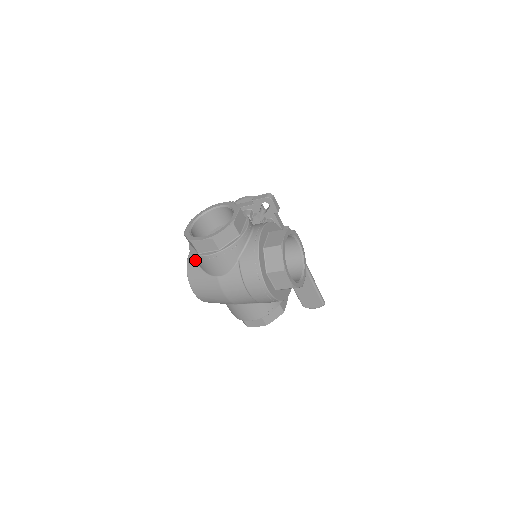
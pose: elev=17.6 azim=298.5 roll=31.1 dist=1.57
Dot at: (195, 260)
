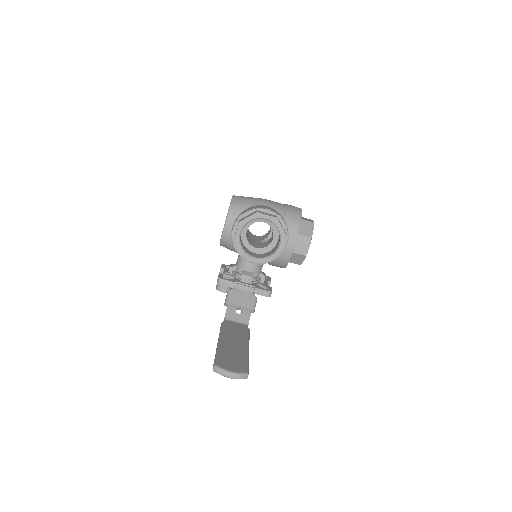
Dot at: occluded
